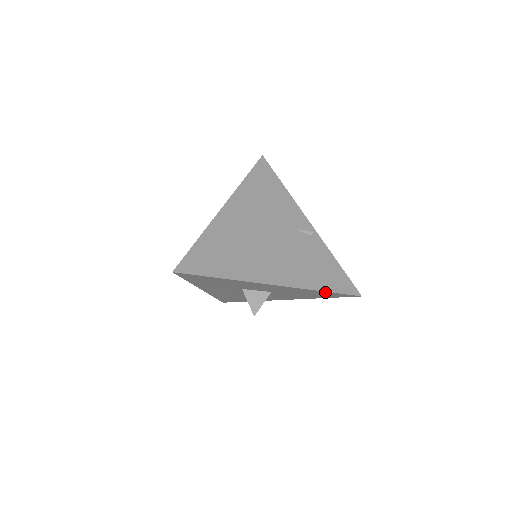
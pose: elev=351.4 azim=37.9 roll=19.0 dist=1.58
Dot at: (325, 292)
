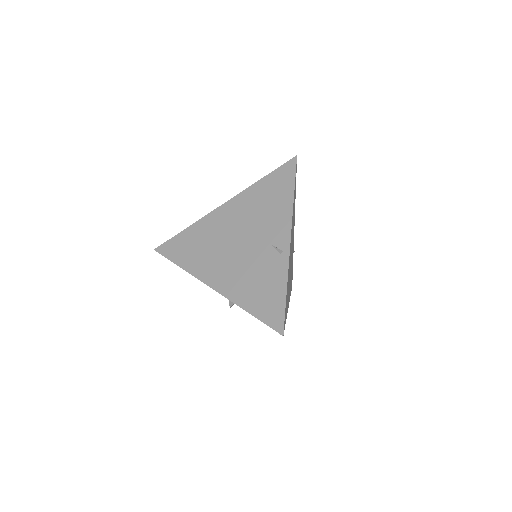
Dot at: (254, 314)
